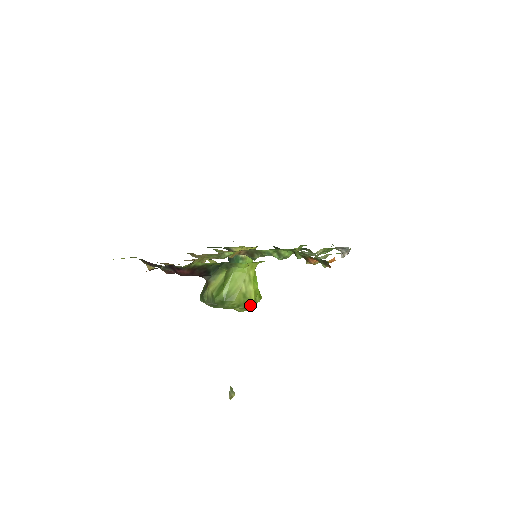
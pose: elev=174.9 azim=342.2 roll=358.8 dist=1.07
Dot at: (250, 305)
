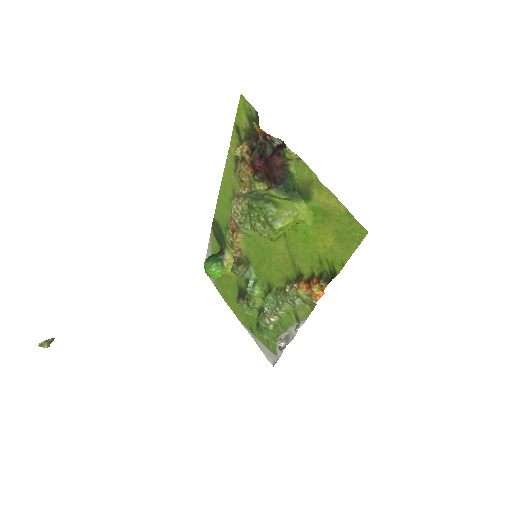
Dot at: (276, 227)
